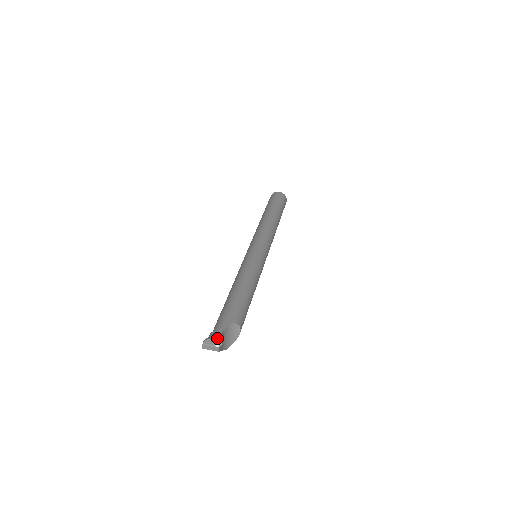
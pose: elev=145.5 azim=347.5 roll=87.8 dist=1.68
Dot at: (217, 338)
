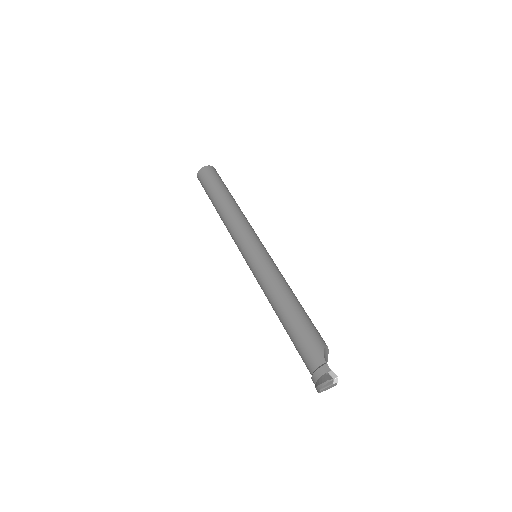
Dot at: (337, 377)
